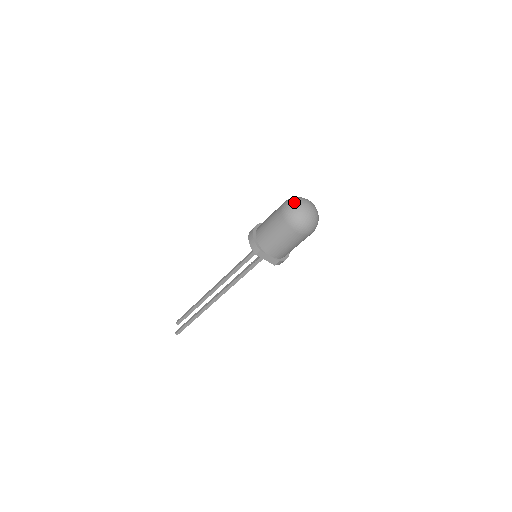
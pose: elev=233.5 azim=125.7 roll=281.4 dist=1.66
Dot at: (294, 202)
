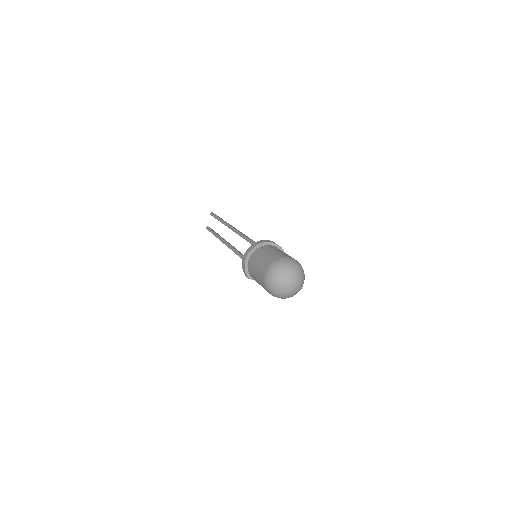
Dot at: (275, 278)
